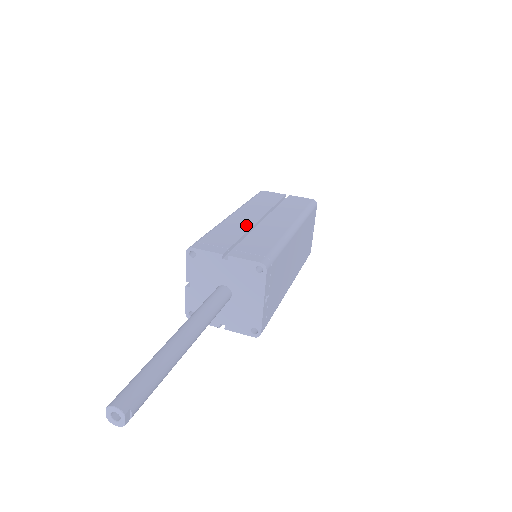
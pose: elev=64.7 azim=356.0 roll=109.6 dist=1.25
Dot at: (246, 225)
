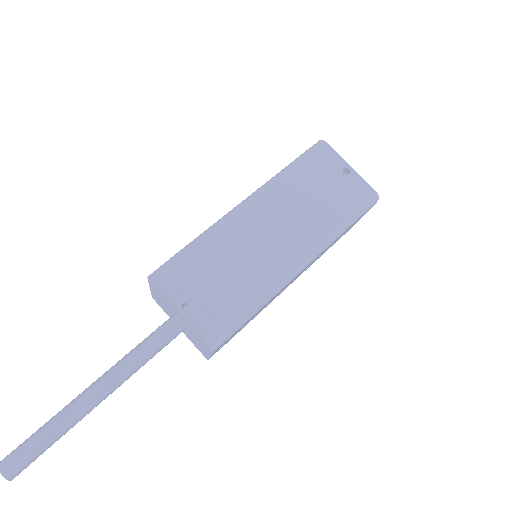
Dot at: occluded
